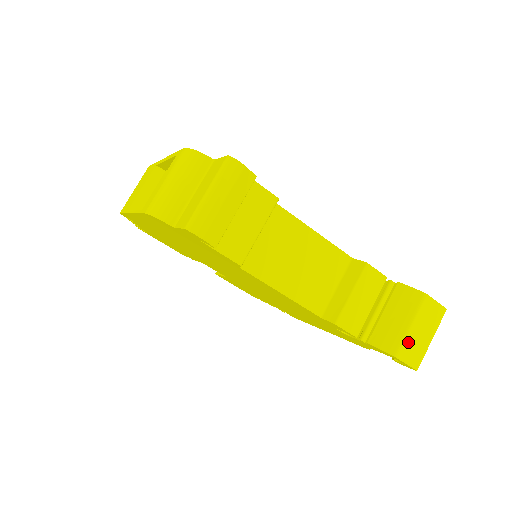
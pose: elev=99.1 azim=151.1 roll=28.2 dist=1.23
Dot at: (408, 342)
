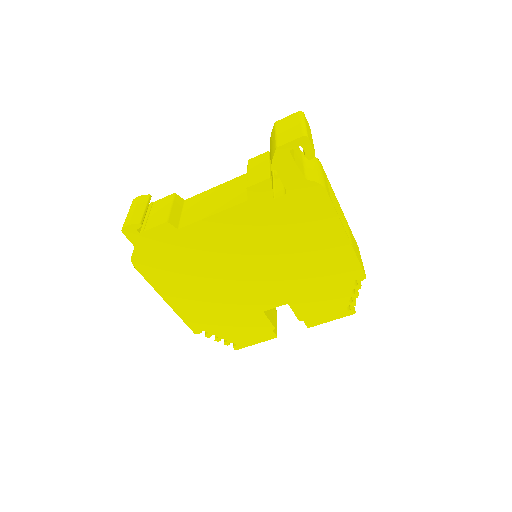
Dot at: (281, 138)
